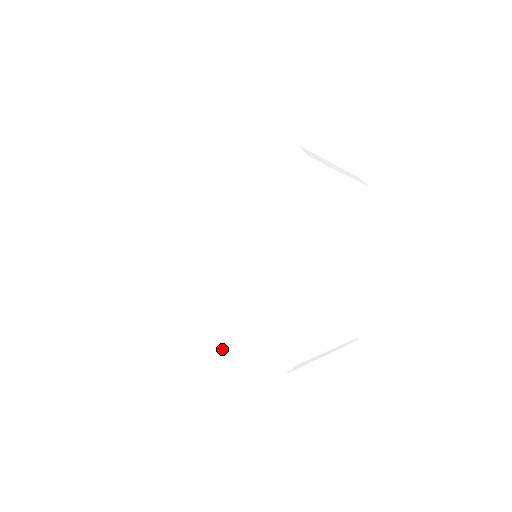
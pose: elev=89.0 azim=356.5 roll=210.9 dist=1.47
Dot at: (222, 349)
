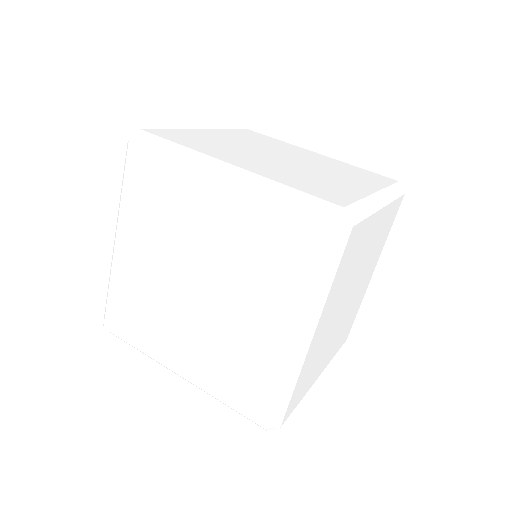
Dot at: (205, 387)
